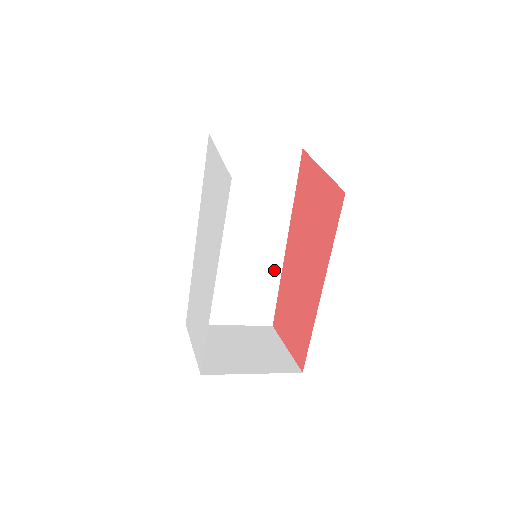
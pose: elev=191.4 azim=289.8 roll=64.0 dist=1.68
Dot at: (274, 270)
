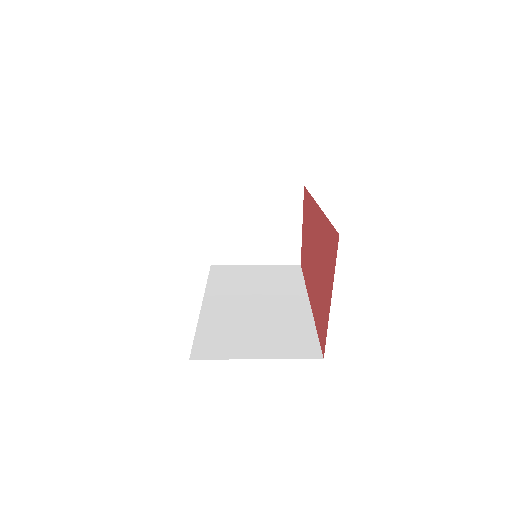
Dot at: occluded
